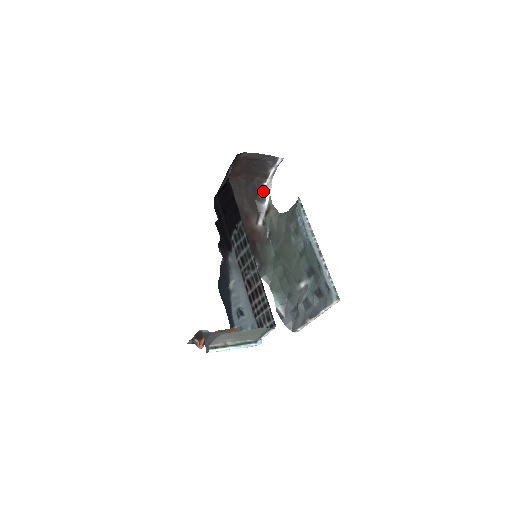
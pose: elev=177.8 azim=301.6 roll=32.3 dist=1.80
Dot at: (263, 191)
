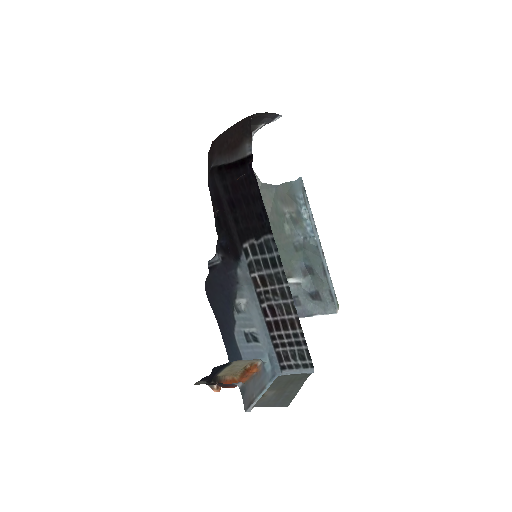
Dot at: occluded
